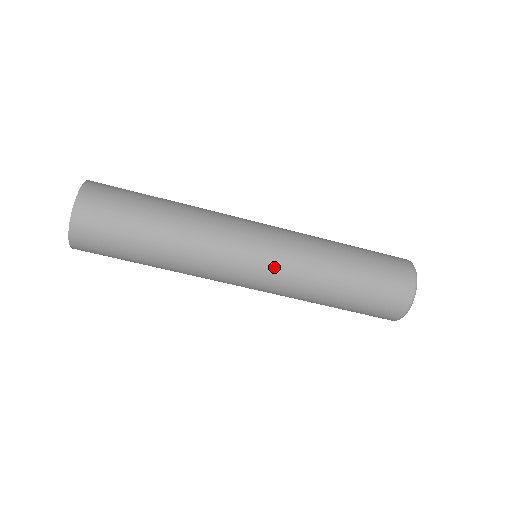
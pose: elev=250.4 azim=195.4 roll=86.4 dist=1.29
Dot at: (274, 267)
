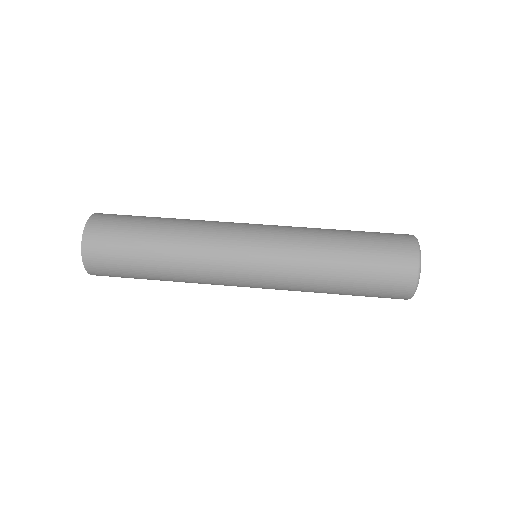
Dot at: (268, 256)
